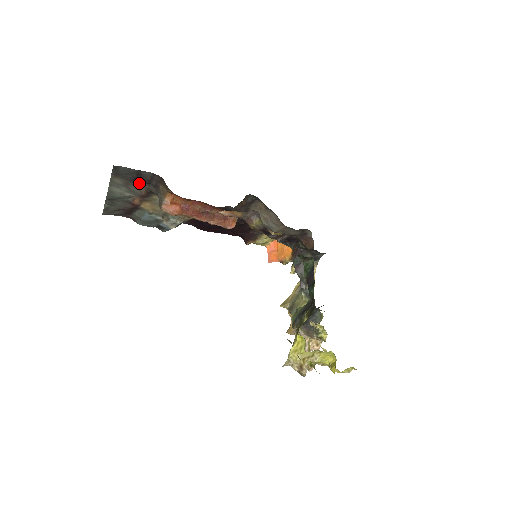
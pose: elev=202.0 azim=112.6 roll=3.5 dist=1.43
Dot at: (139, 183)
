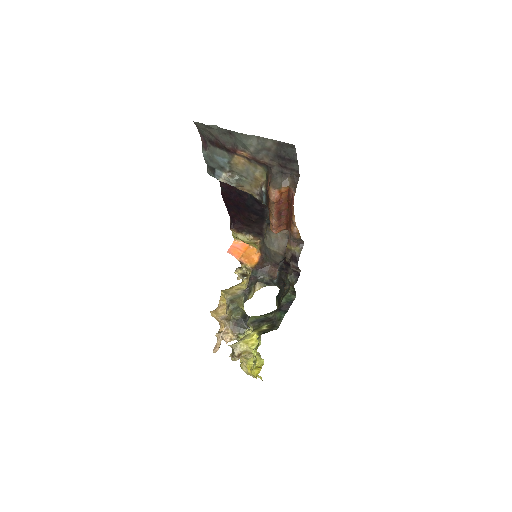
Dot at: (276, 159)
